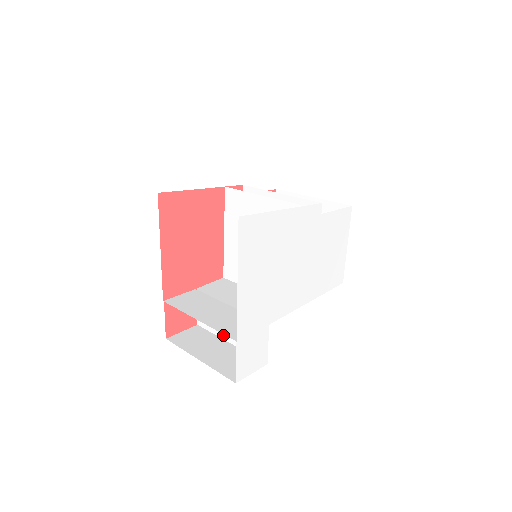
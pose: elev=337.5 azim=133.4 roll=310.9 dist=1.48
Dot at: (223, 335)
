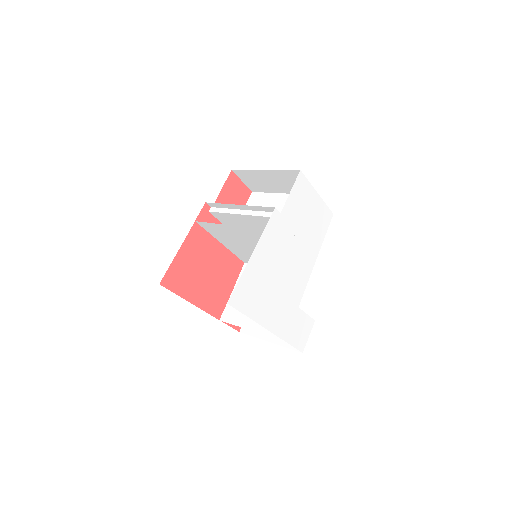
Dot at: occluded
